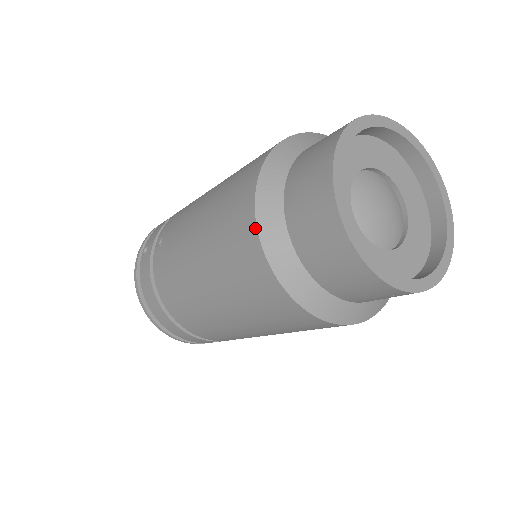
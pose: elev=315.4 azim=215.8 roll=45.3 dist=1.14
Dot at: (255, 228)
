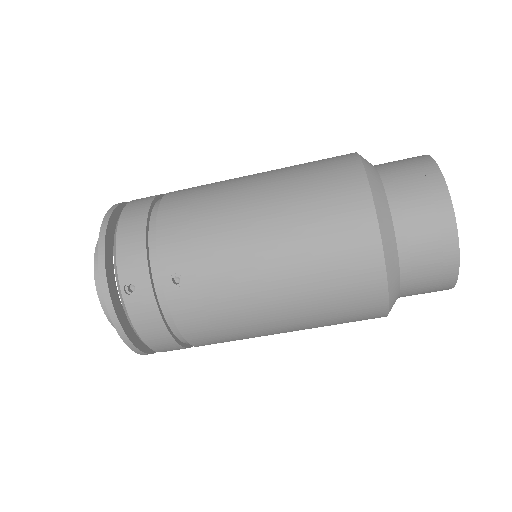
Dot at: (385, 282)
